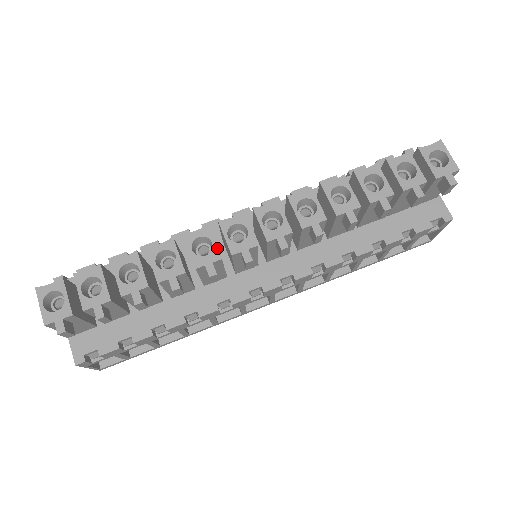
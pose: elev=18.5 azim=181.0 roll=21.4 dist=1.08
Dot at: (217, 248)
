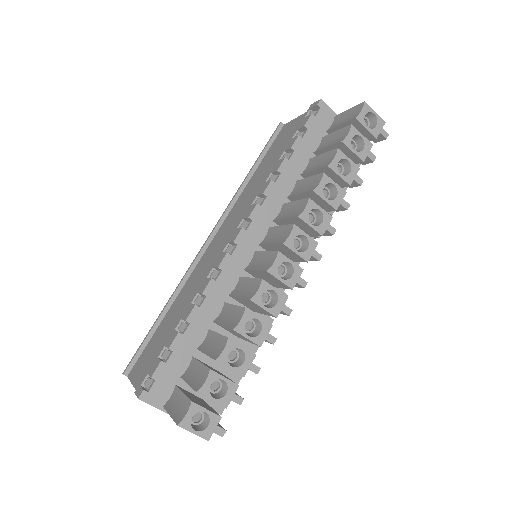
Dot at: (280, 292)
